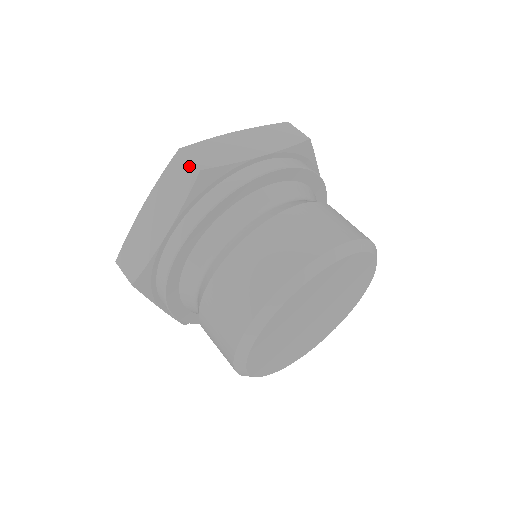
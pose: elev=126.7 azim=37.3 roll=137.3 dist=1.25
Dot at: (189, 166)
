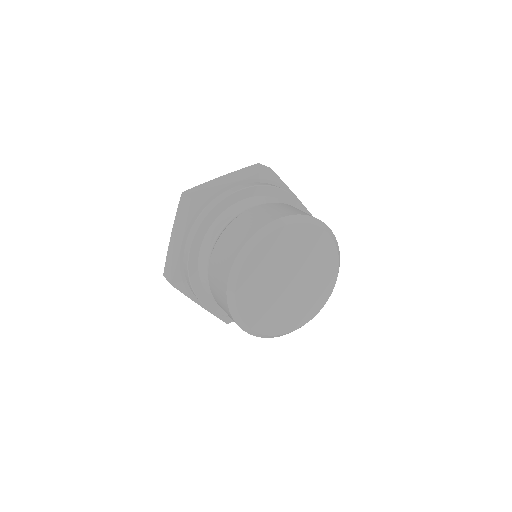
Dot at: (186, 199)
